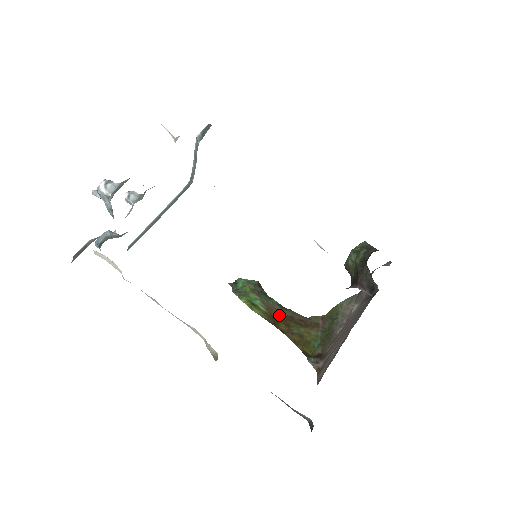
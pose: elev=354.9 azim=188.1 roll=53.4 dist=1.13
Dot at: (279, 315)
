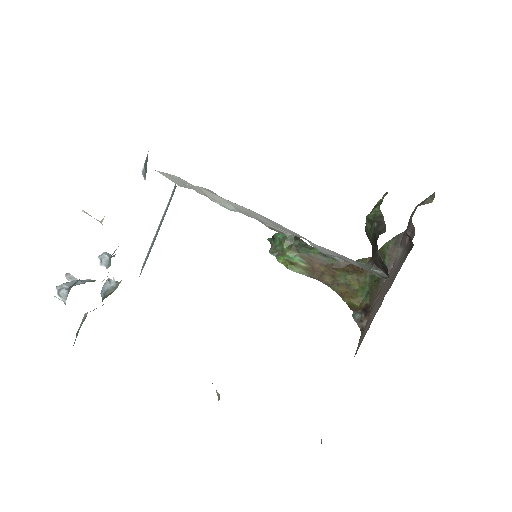
Dot at: (322, 266)
